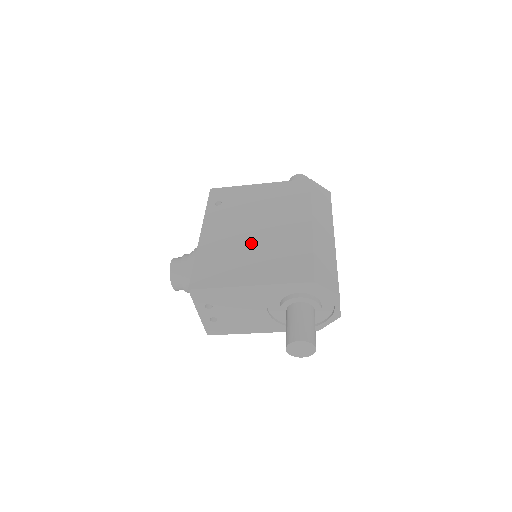
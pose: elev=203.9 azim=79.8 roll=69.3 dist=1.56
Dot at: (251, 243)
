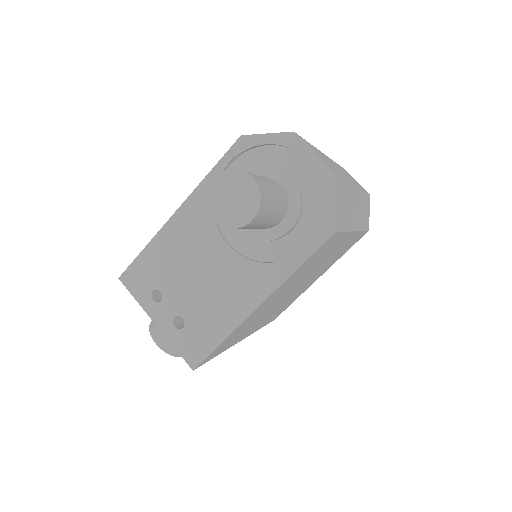
Dot at: occluded
